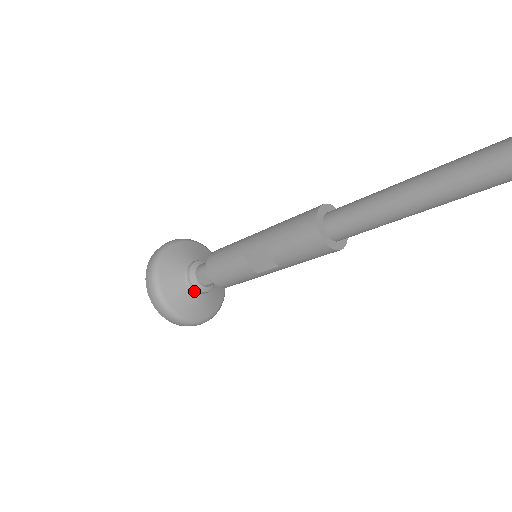
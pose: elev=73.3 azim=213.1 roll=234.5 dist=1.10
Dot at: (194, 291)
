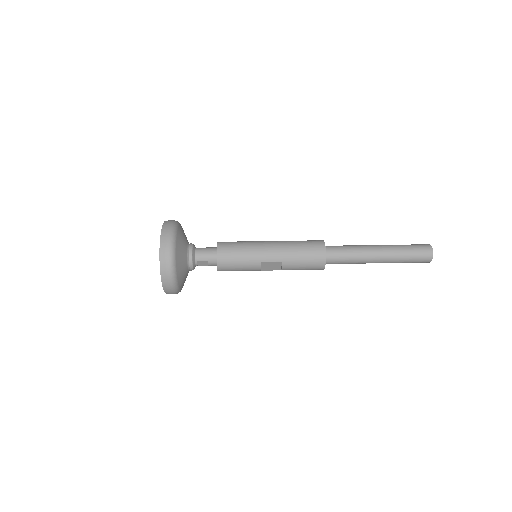
Dot at: (189, 270)
